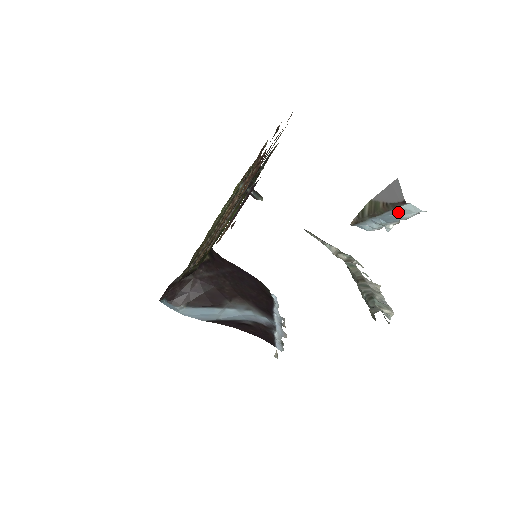
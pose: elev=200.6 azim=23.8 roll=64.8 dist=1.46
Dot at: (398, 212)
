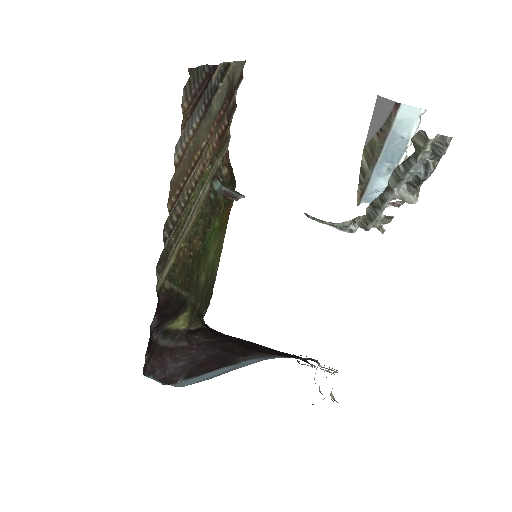
Dot at: (397, 132)
